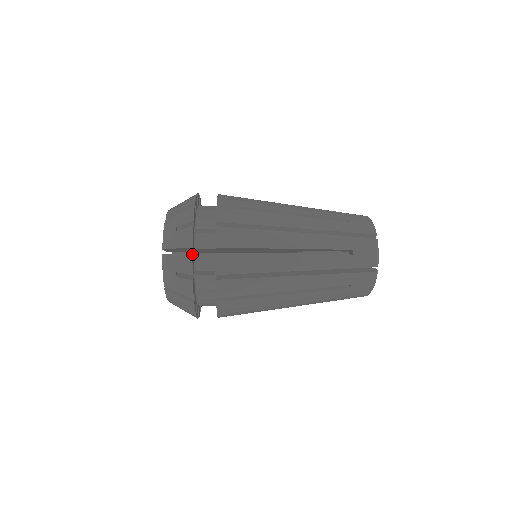
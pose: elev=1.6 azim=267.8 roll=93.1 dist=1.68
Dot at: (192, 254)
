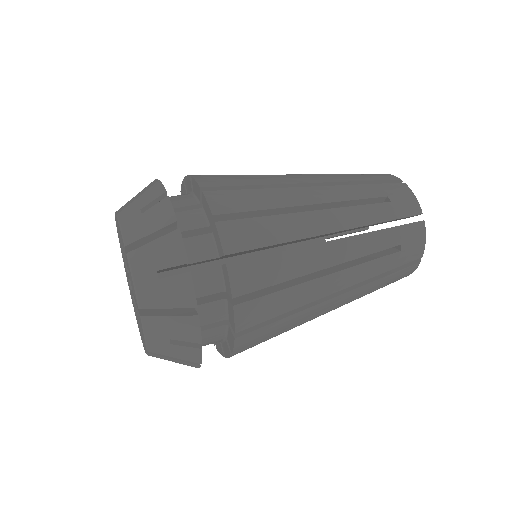
Dot at: (200, 366)
